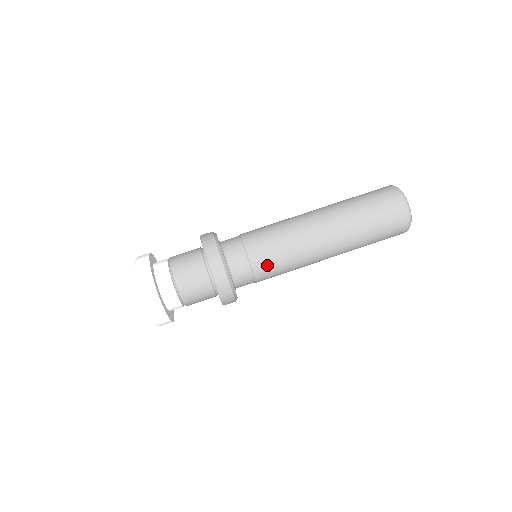
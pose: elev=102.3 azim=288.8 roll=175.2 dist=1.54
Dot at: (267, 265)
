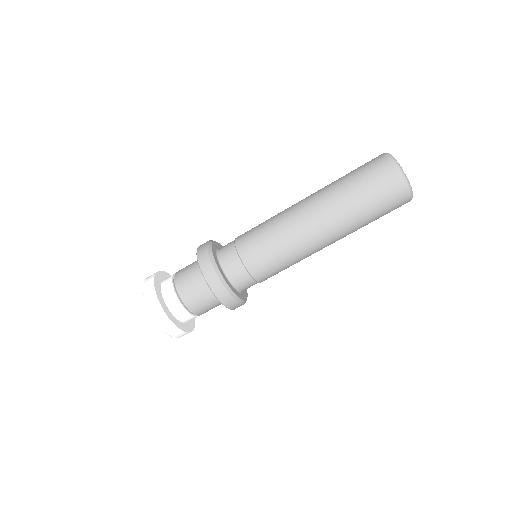
Dot at: (270, 275)
